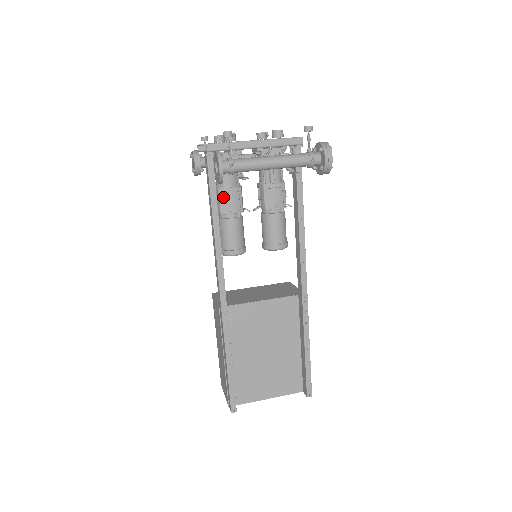
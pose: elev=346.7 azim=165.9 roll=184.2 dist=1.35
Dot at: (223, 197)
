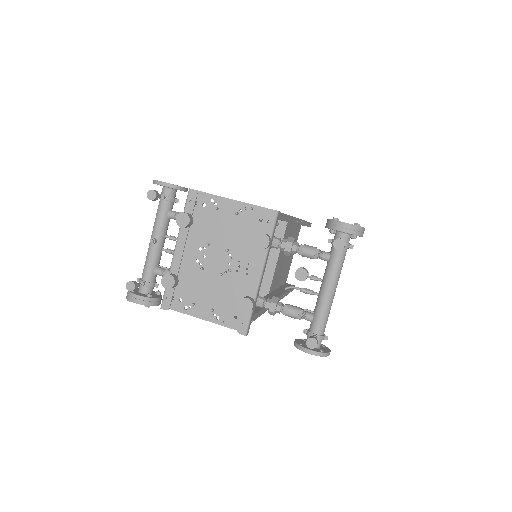
Dot at: occluded
